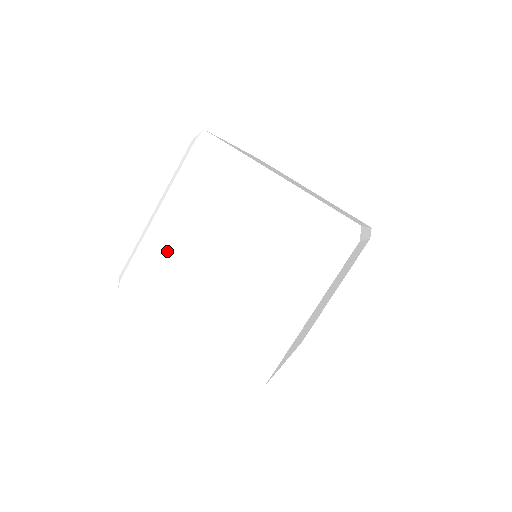
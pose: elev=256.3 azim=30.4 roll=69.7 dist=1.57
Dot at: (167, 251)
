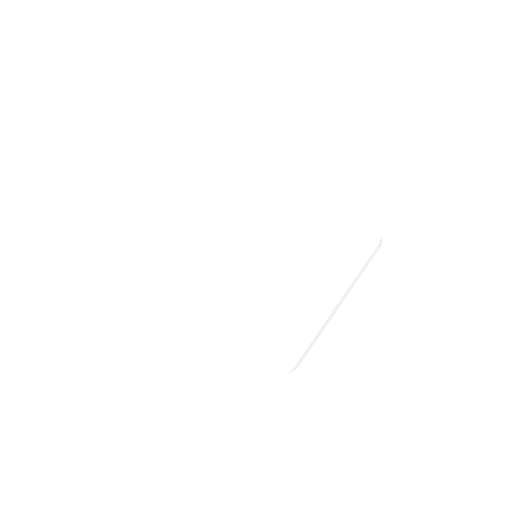
Dot at: (215, 242)
